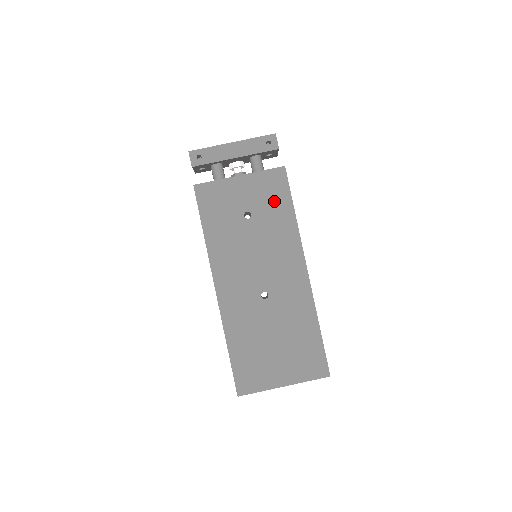
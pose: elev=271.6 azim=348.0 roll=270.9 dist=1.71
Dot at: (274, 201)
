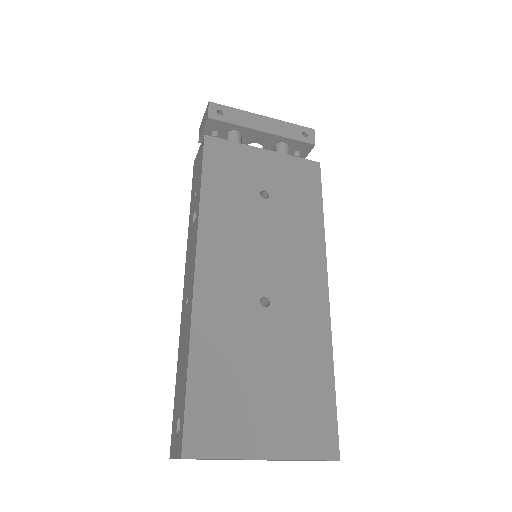
Dot at: (301, 192)
